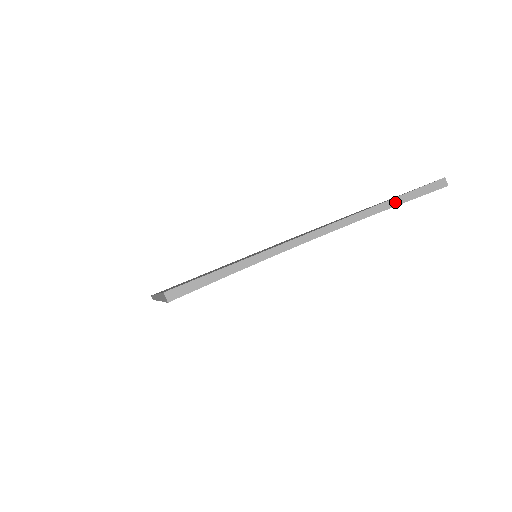
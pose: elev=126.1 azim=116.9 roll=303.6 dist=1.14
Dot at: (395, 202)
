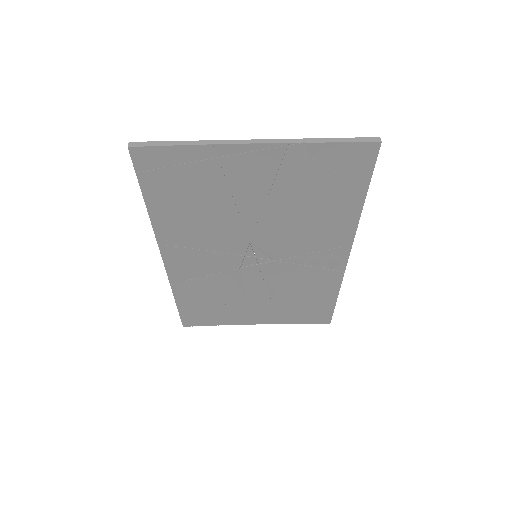
Dot at: (327, 140)
